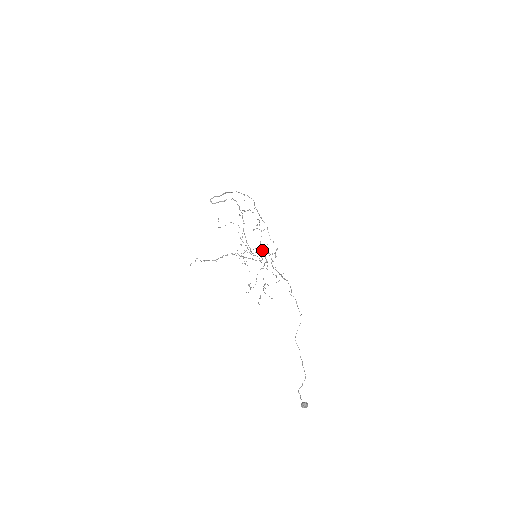
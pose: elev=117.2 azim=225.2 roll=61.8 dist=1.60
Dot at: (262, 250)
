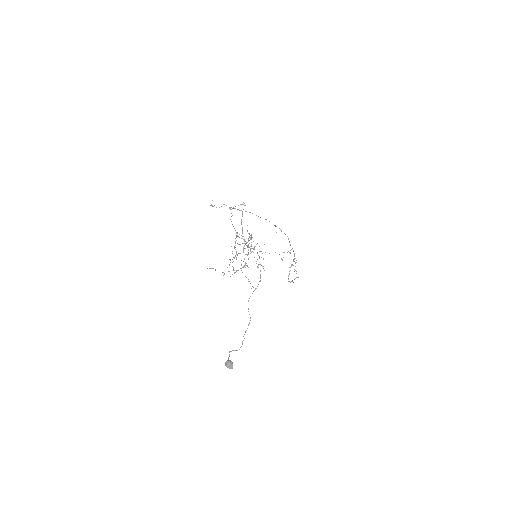
Dot at: (251, 236)
